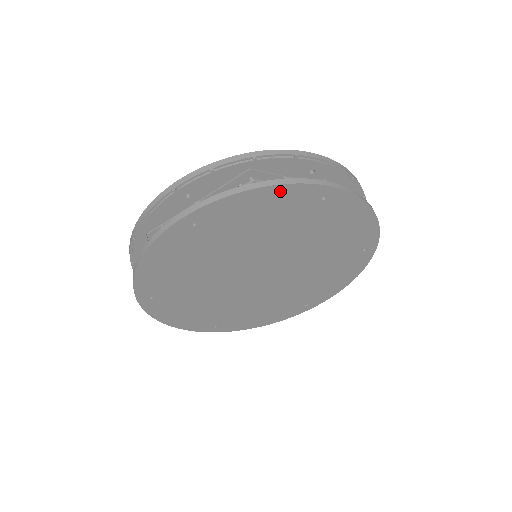
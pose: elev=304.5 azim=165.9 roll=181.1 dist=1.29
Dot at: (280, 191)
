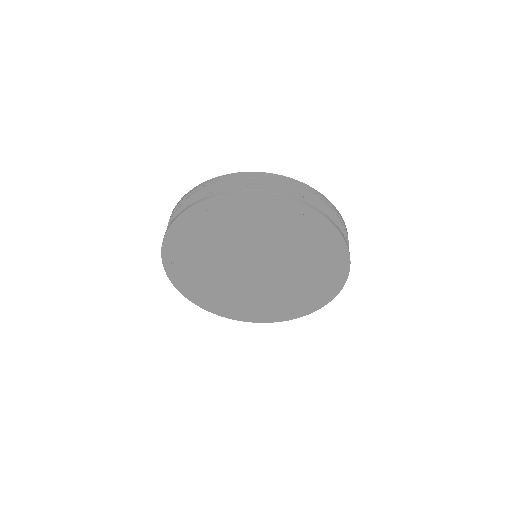
Dot at: (269, 199)
